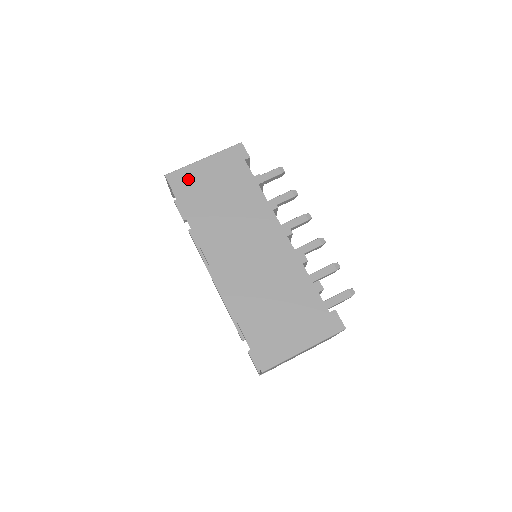
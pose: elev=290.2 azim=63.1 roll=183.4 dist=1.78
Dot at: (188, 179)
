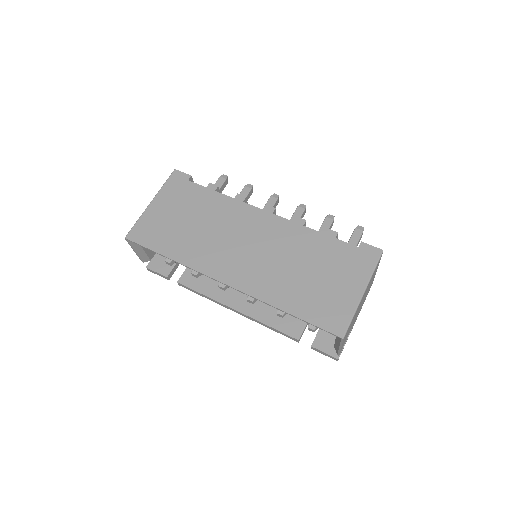
Dot at: (149, 227)
